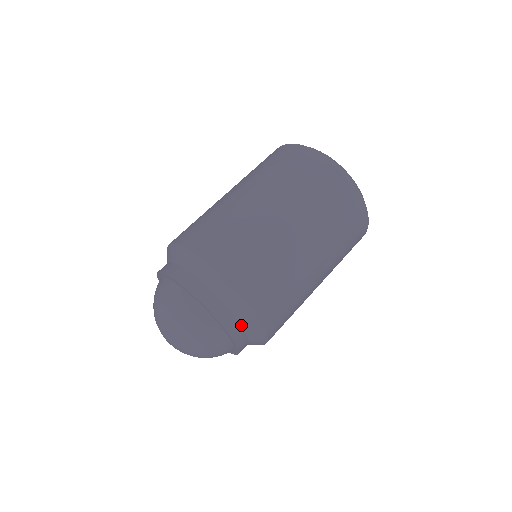
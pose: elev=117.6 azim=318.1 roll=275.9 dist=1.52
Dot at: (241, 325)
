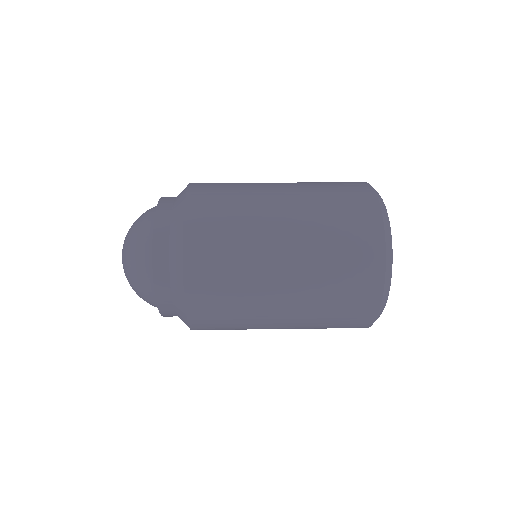
Dot at: (170, 273)
